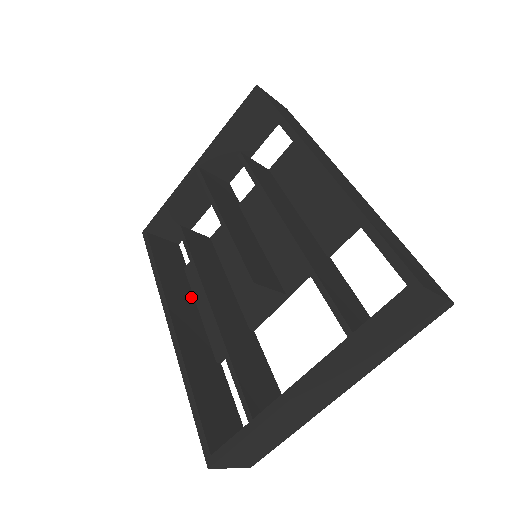
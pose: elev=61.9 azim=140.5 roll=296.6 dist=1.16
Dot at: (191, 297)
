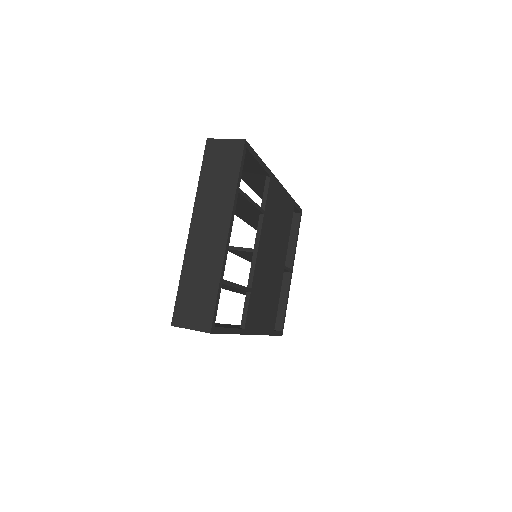
Dot at: occluded
